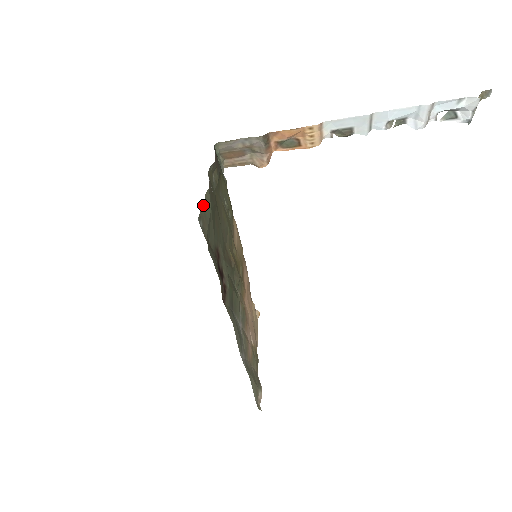
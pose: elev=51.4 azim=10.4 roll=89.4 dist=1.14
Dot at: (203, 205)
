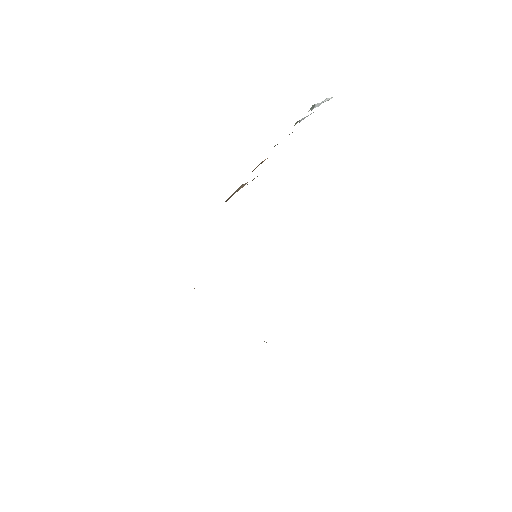
Dot at: occluded
